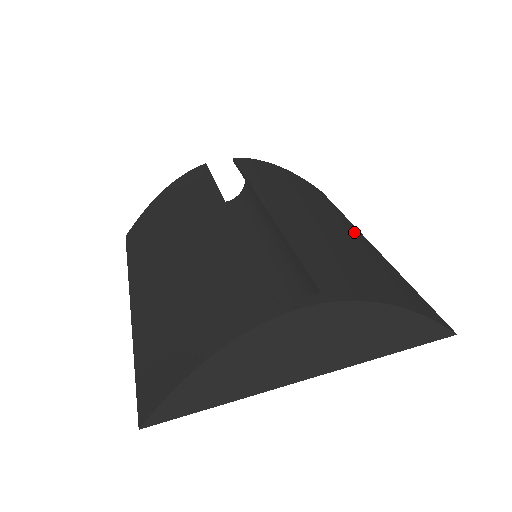
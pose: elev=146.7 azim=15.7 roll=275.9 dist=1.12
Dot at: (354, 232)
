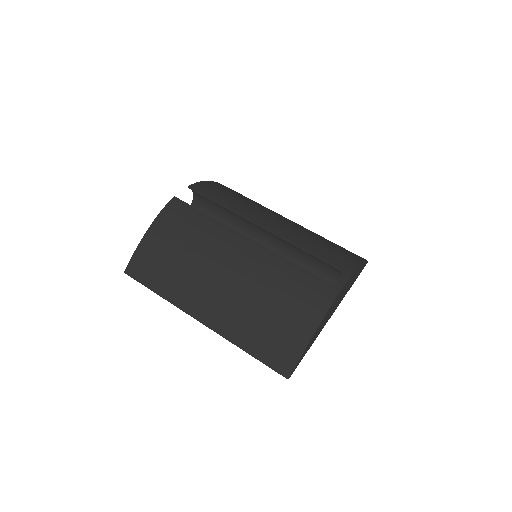
Dot at: occluded
